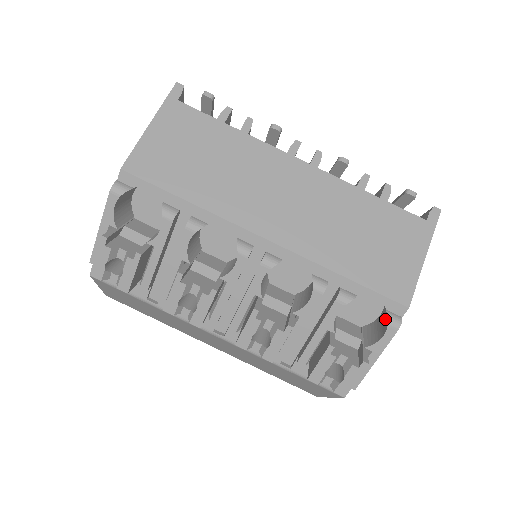
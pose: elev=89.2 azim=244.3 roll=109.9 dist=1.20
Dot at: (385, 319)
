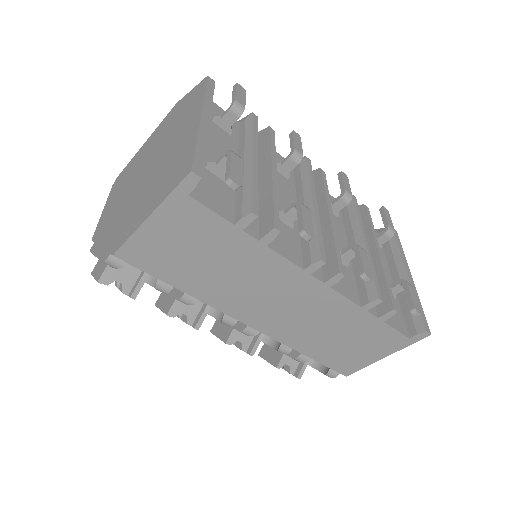
Dot at: occluded
